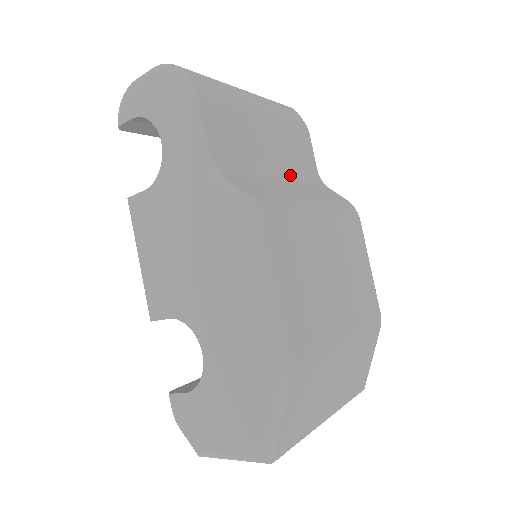
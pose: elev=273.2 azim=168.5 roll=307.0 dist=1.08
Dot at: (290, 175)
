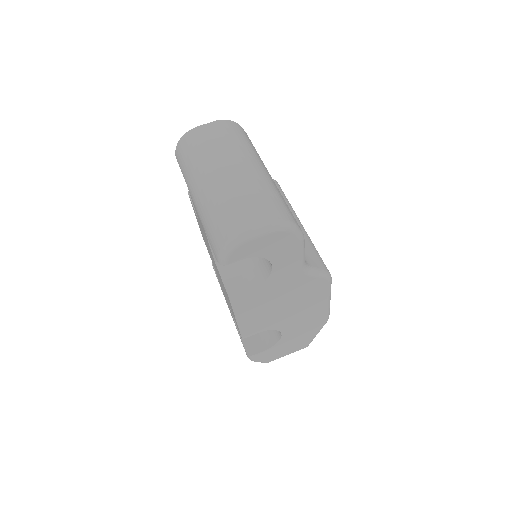
Dot at: occluded
